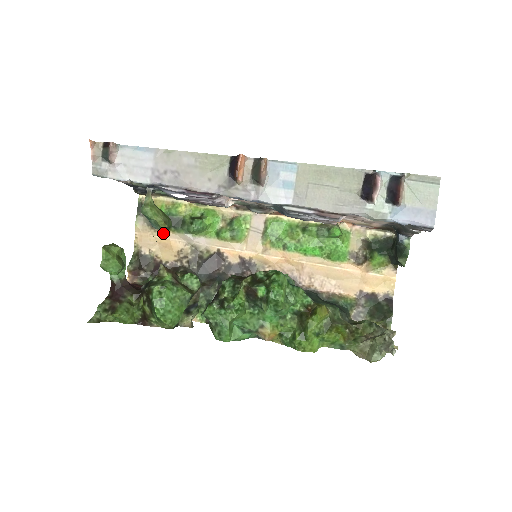
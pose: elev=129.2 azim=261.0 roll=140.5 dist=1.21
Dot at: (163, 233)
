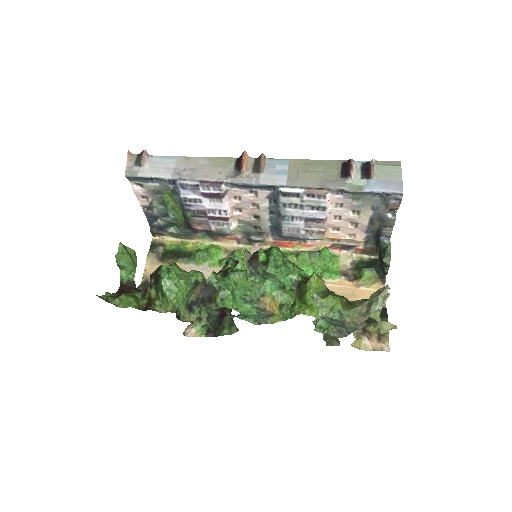
Dot at: occluded
